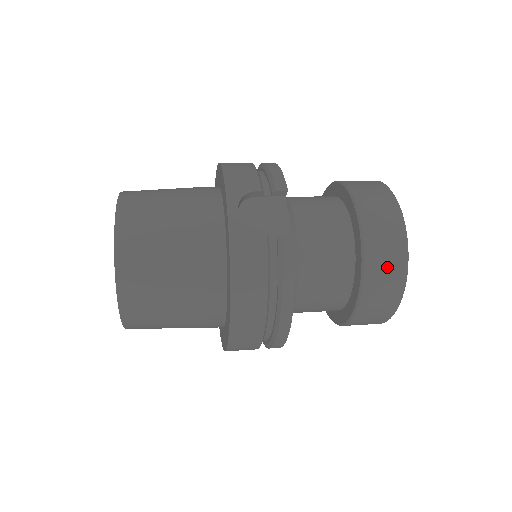
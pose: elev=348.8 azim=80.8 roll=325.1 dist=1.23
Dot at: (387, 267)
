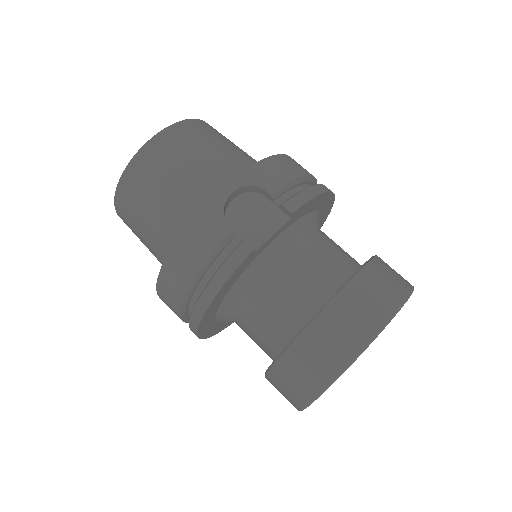
Dot at: (318, 357)
